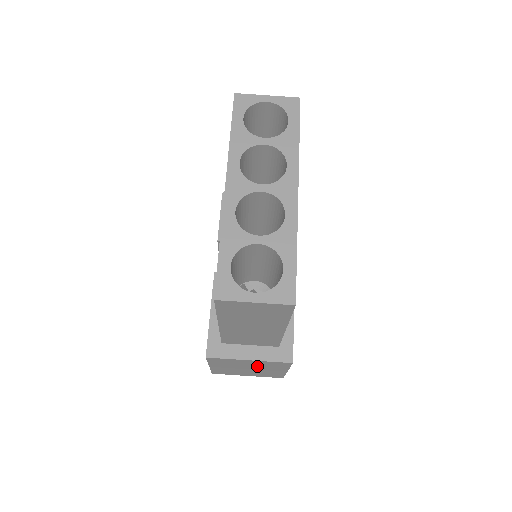
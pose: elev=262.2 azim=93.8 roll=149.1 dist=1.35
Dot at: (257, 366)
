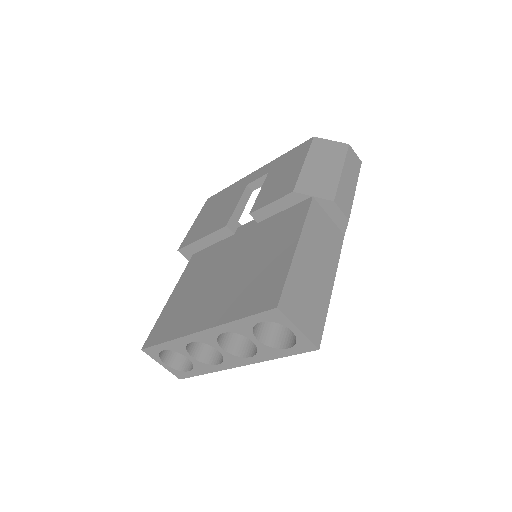
Dot at: occluded
